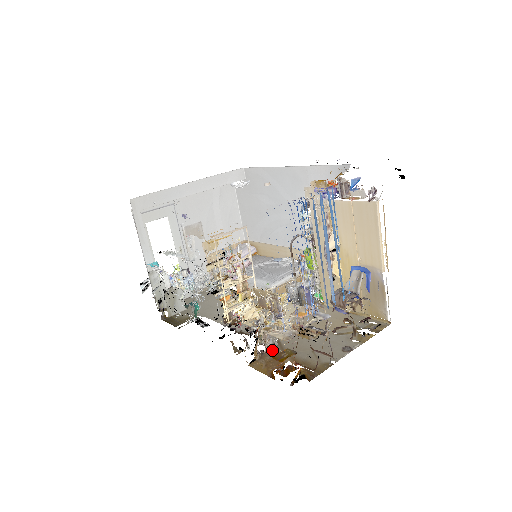
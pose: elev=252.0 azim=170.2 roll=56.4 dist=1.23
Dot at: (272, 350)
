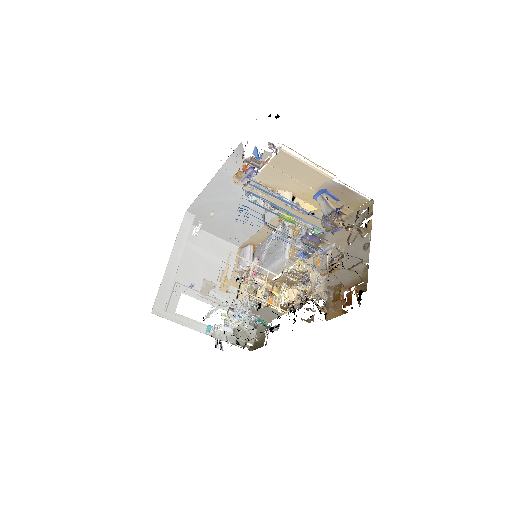
Dot at: (328, 296)
